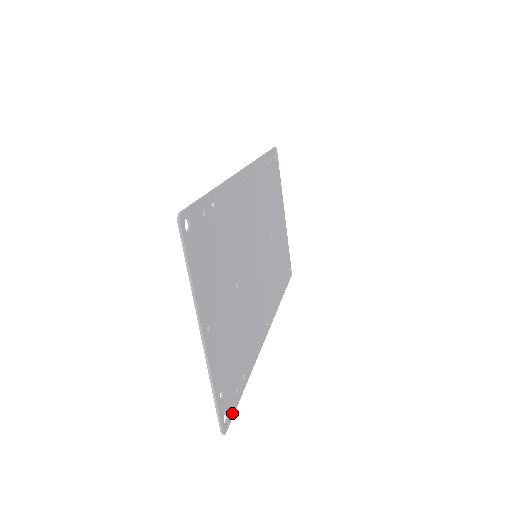
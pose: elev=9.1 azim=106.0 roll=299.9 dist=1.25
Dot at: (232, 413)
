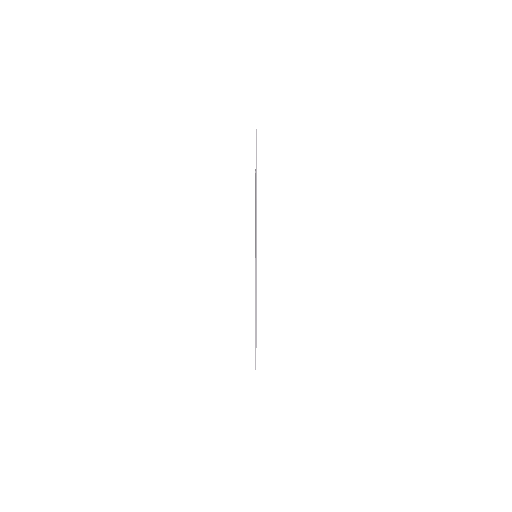
Dot at: occluded
